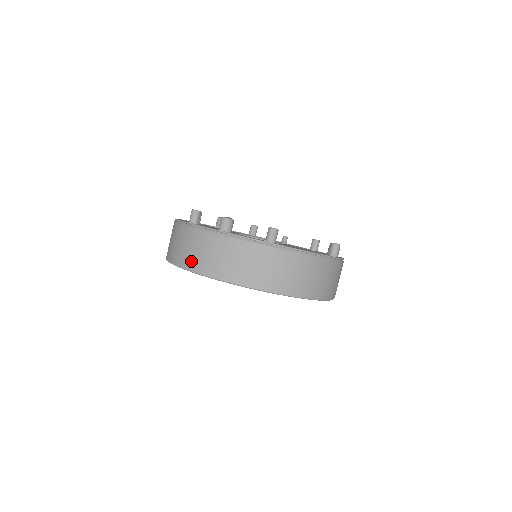
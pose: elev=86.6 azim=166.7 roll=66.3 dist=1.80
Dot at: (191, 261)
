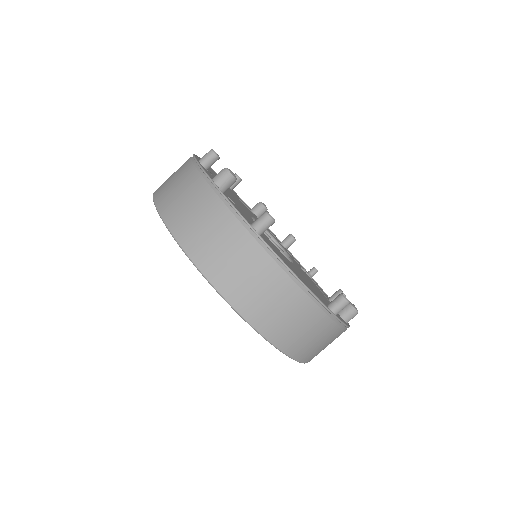
Dot at: (164, 196)
